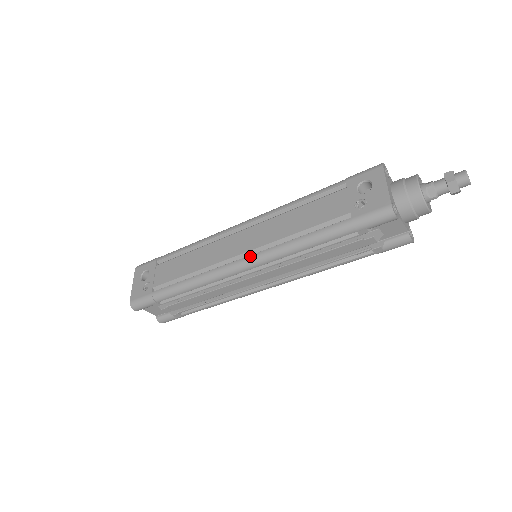
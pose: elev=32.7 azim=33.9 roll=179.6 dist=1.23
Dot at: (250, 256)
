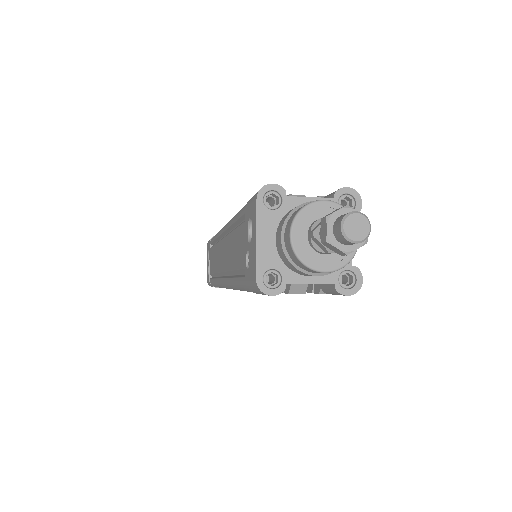
Dot at: (224, 280)
